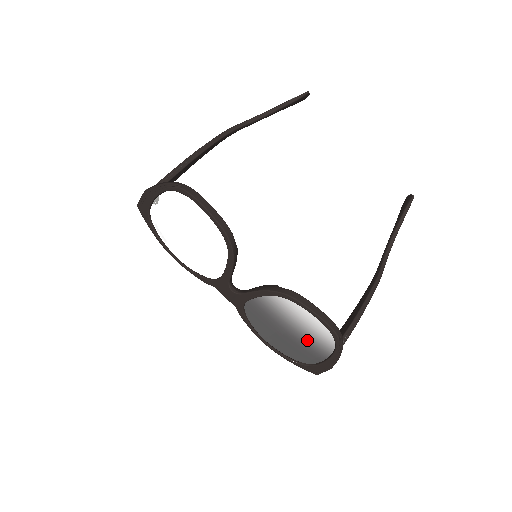
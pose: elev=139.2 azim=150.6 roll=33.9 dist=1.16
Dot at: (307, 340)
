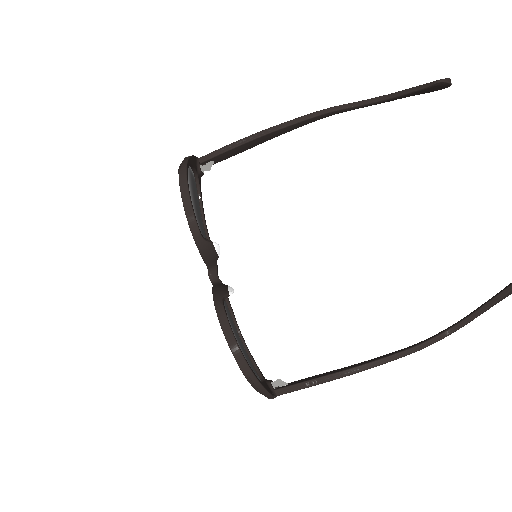
Dot at: occluded
